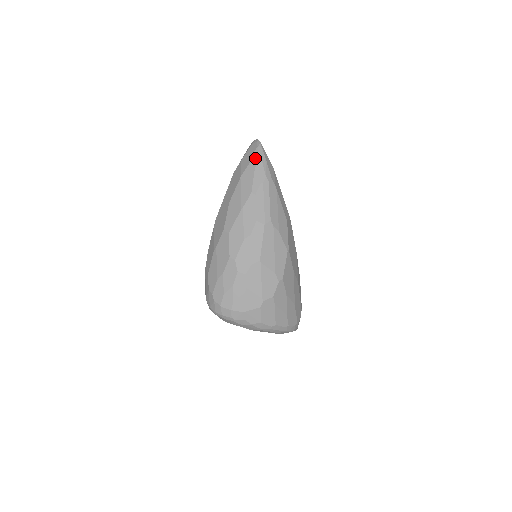
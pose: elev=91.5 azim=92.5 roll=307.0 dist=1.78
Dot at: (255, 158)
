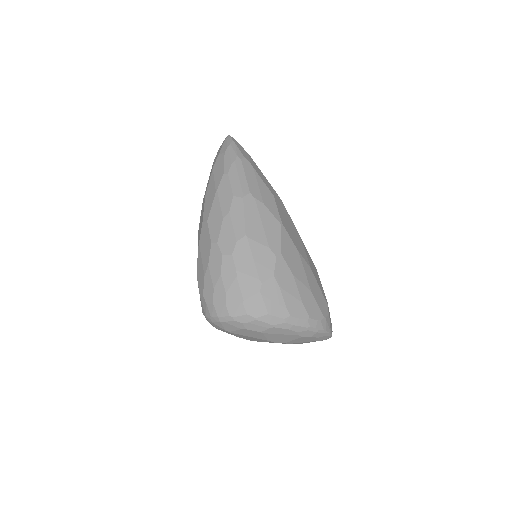
Dot at: (224, 146)
